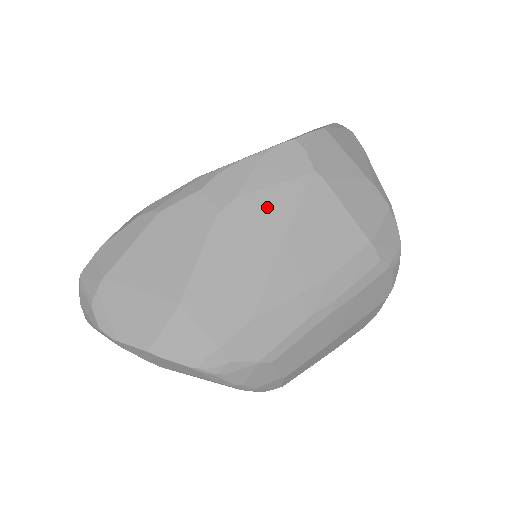
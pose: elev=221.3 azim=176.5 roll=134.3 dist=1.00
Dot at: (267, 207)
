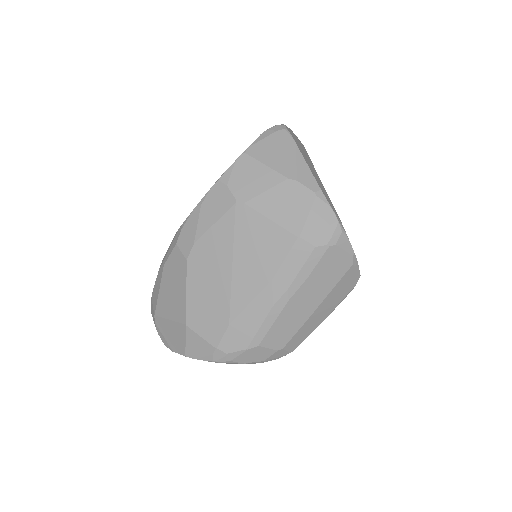
Dot at: (214, 243)
